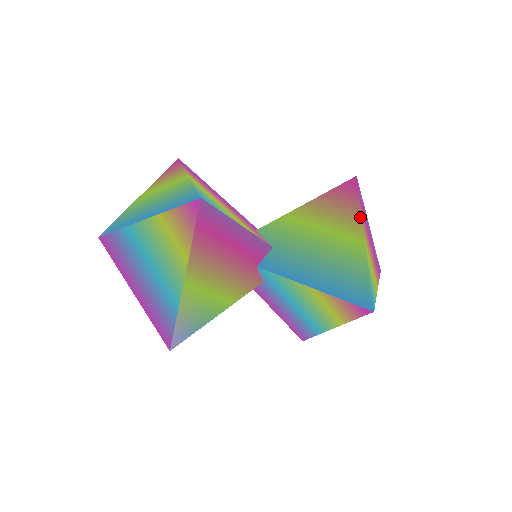
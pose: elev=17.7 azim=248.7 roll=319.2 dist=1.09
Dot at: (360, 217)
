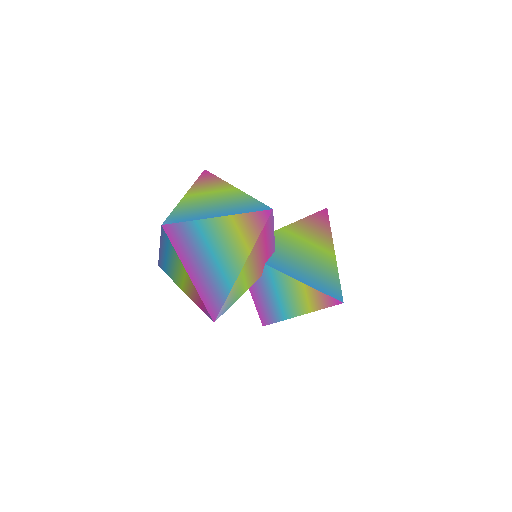
Dot at: (331, 237)
